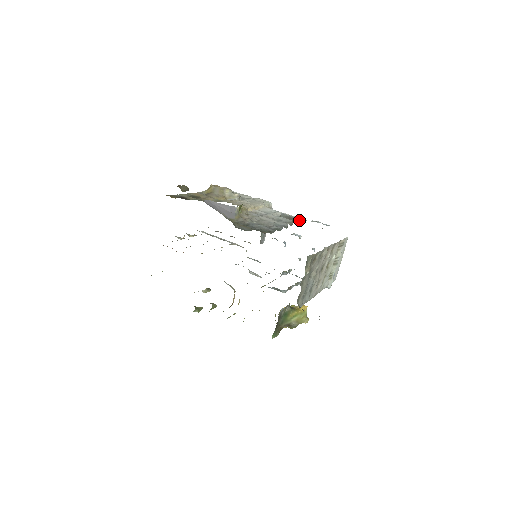
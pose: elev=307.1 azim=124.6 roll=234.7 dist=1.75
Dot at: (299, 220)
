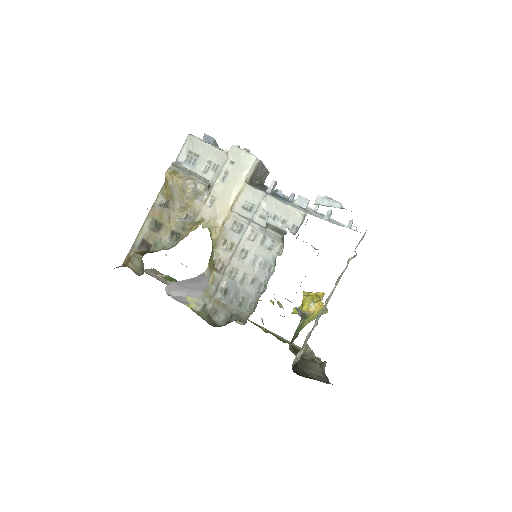
Dot at: (294, 218)
